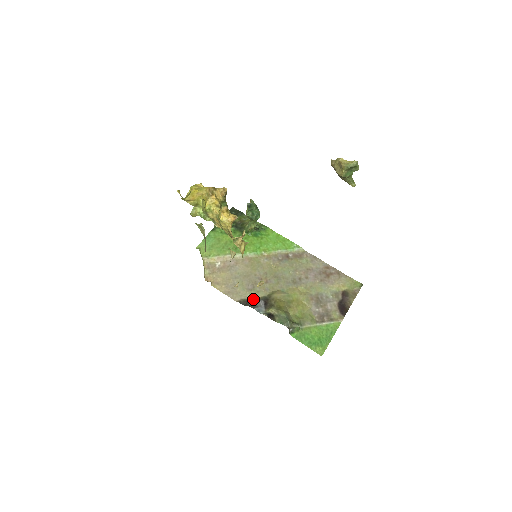
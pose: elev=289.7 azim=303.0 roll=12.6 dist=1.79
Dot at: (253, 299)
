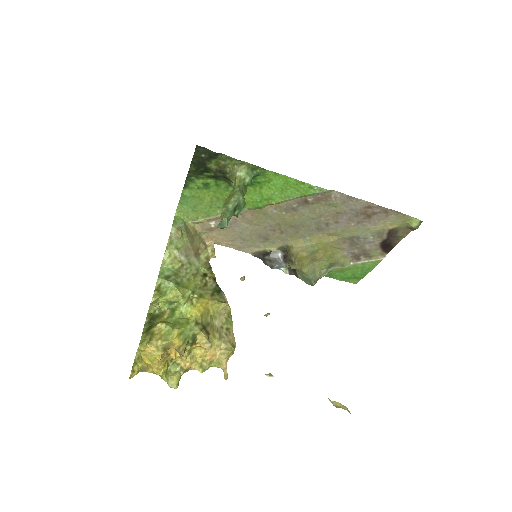
Dot at: (268, 258)
